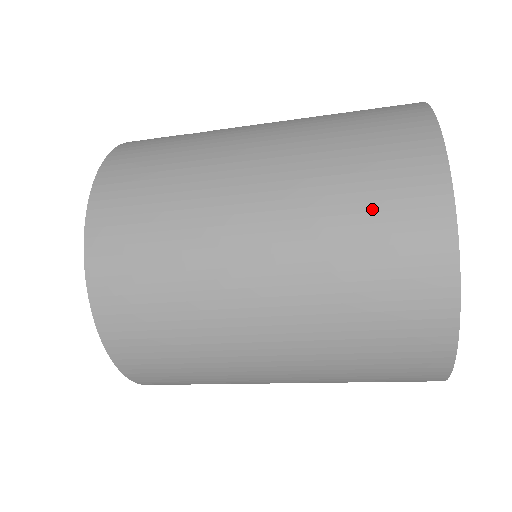
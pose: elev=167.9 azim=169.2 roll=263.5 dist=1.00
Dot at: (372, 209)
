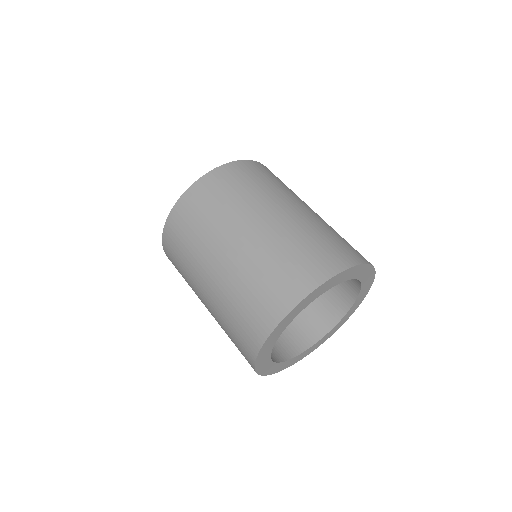
Dot at: (305, 253)
